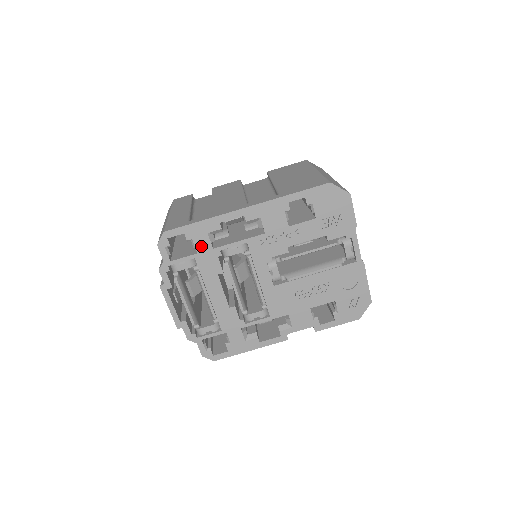
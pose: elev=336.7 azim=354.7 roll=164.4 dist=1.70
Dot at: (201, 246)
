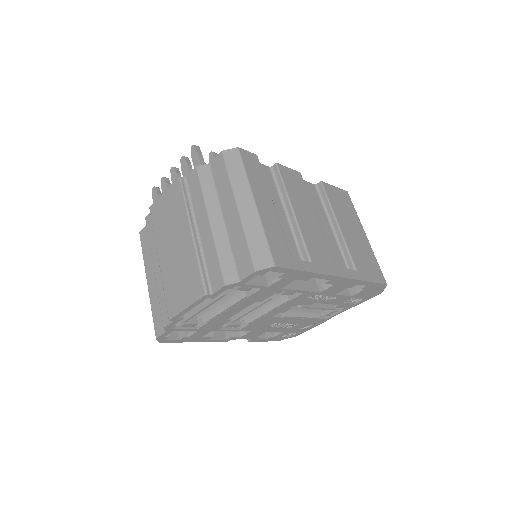
Dot at: (278, 284)
